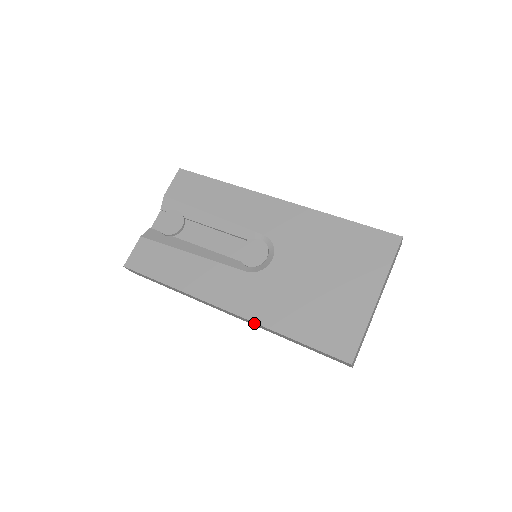
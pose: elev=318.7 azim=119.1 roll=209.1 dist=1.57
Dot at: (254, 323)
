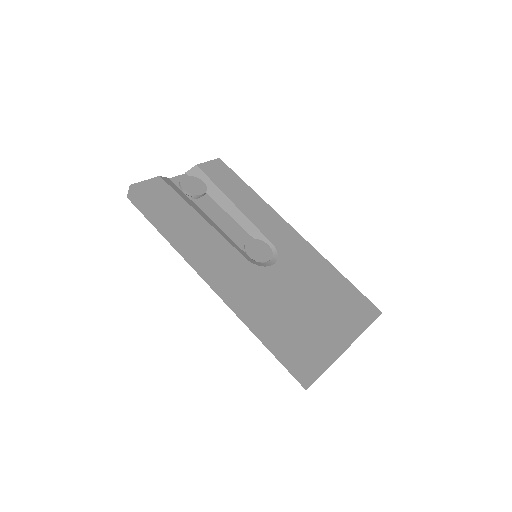
Dot at: (236, 301)
